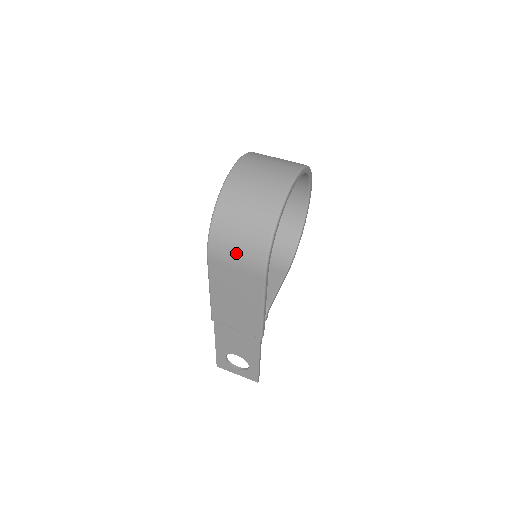
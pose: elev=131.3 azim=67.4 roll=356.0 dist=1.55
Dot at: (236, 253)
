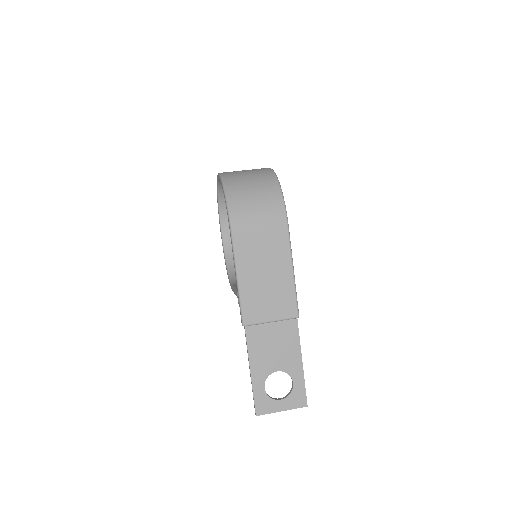
Dot at: (257, 212)
